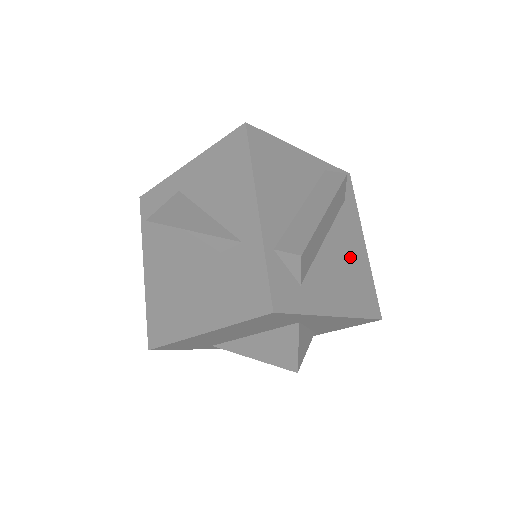
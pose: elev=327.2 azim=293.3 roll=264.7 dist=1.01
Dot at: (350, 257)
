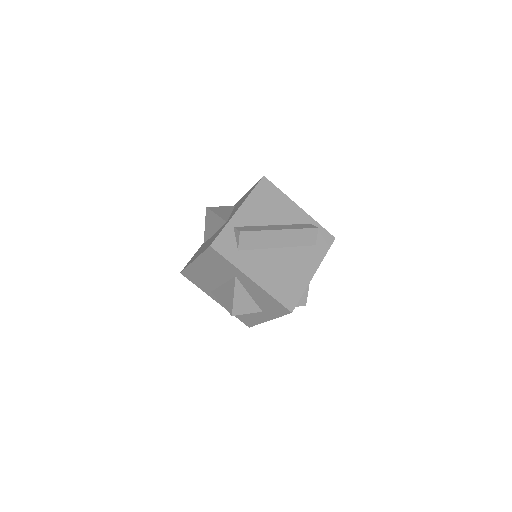
Dot at: (292, 269)
